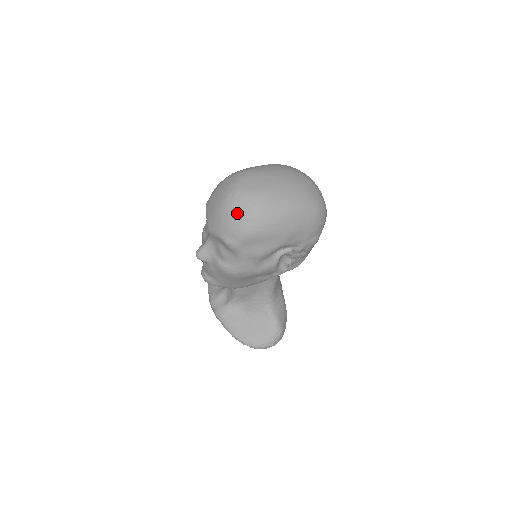
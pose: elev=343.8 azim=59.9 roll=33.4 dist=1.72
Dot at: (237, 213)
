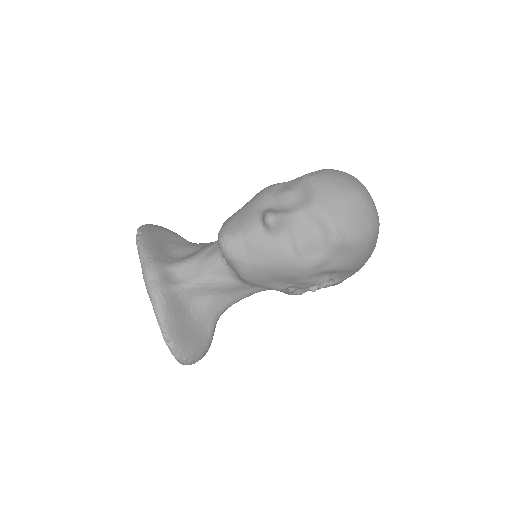
Dot at: (365, 216)
